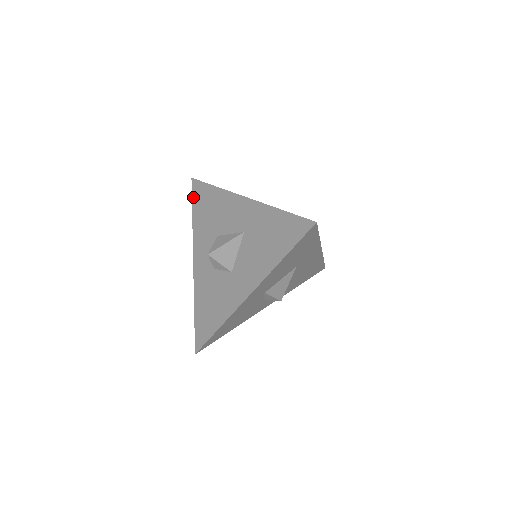
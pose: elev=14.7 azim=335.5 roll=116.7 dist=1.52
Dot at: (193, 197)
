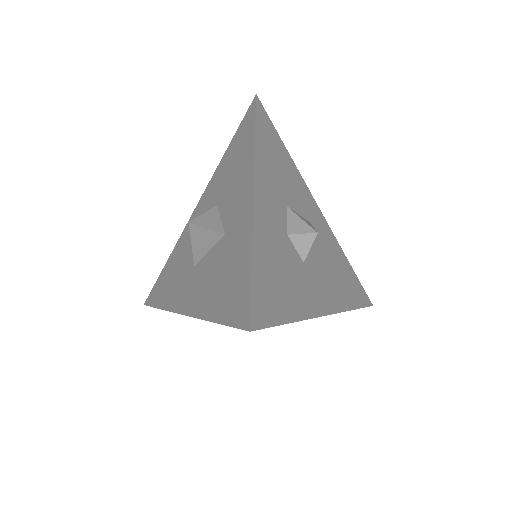
Dot at: (241, 124)
